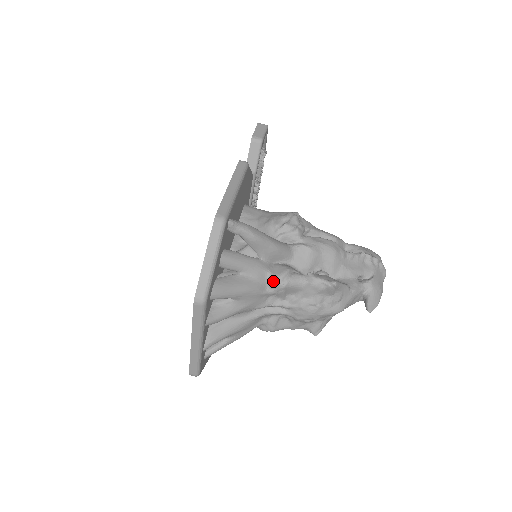
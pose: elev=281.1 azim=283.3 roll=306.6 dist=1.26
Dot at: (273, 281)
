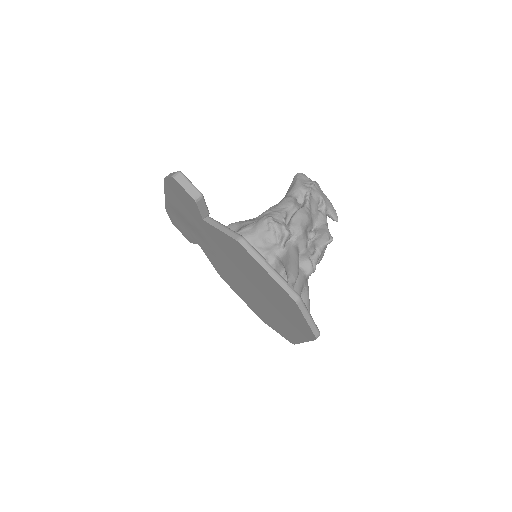
Dot at: (310, 275)
